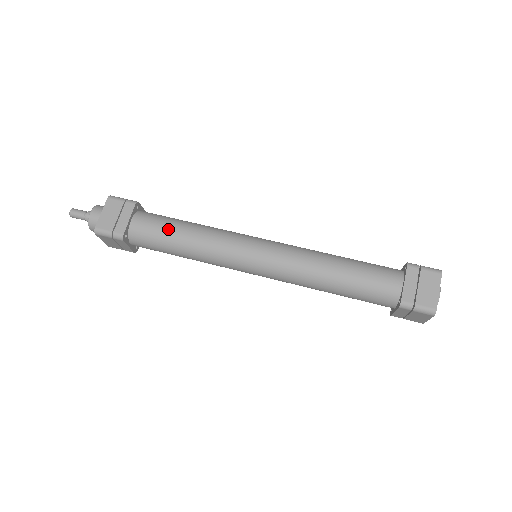
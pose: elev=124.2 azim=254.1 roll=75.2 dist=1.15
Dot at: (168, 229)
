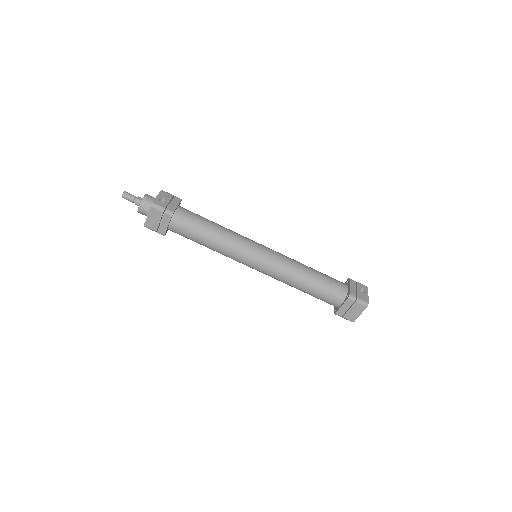
Dot at: (196, 237)
